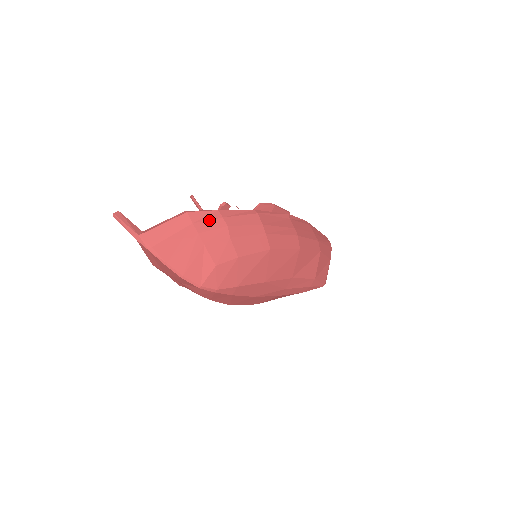
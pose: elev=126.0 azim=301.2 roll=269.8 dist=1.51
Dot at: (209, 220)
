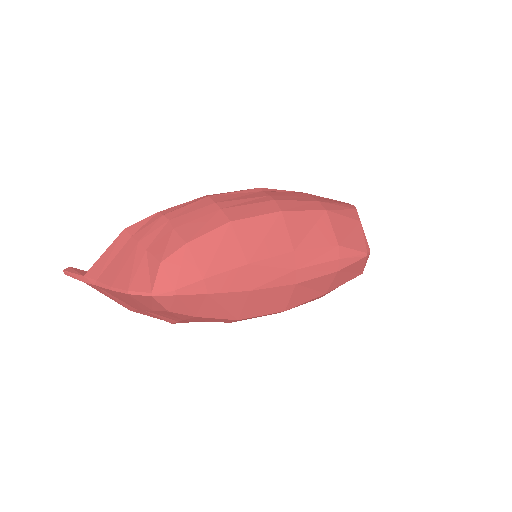
Dot at: (148, 225)
